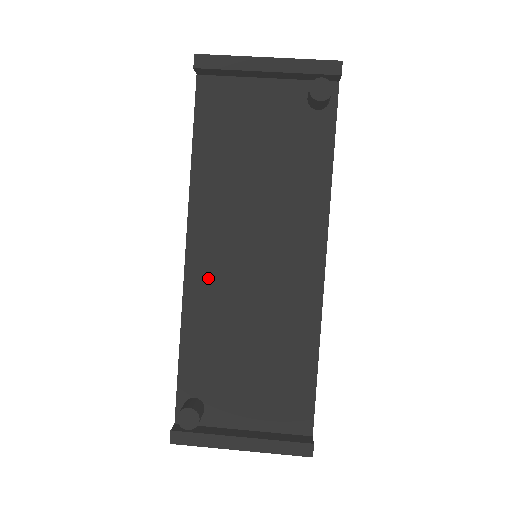
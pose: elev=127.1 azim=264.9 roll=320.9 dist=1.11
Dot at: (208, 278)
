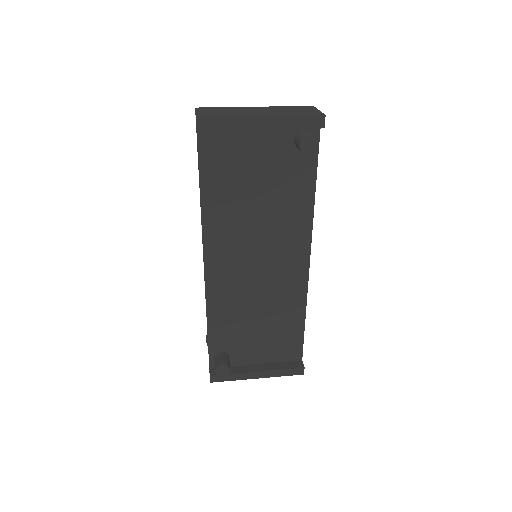
Dot at: (223, 281)
